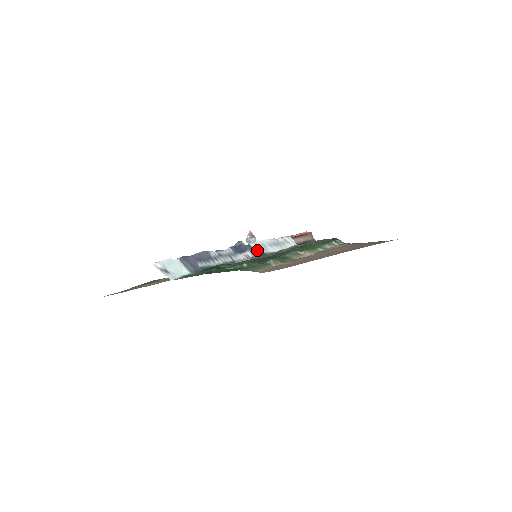
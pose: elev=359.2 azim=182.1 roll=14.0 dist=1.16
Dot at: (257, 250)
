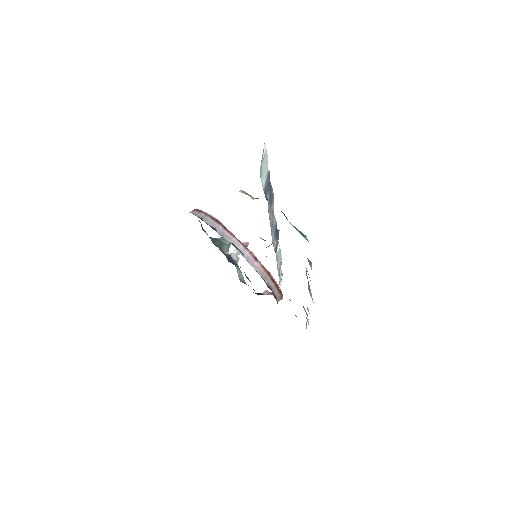
Dot at: (277, 251)
